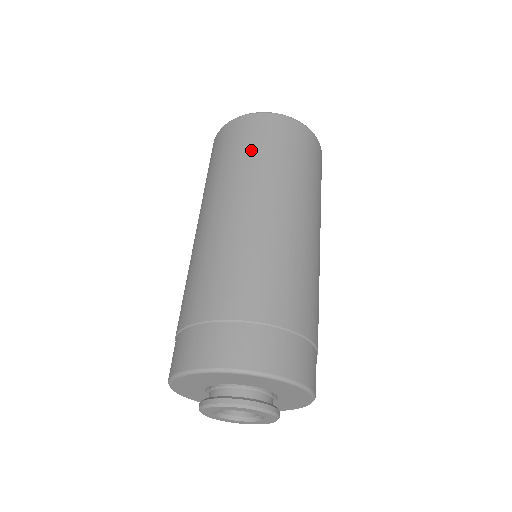
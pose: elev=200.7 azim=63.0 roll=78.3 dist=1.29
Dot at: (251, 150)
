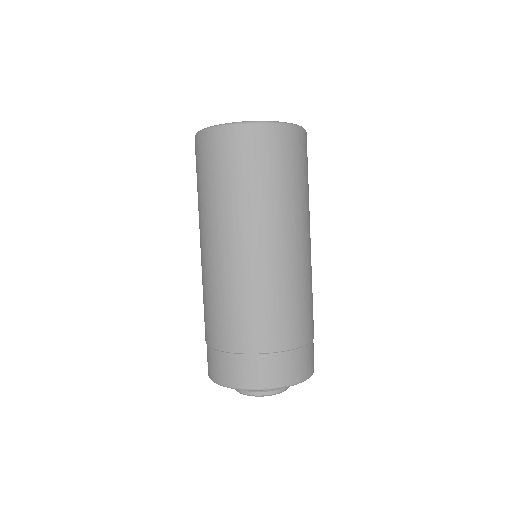
Dot at: (254, 178)
